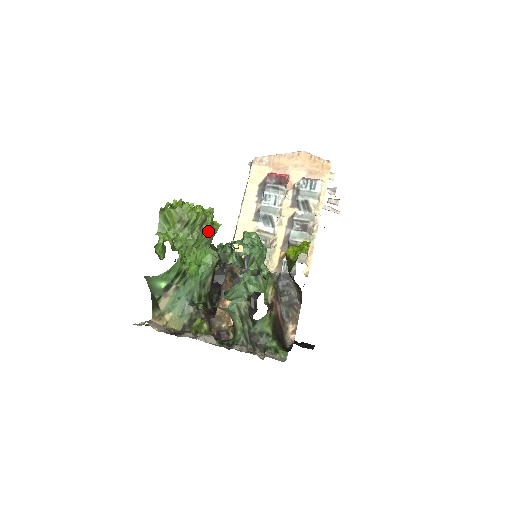
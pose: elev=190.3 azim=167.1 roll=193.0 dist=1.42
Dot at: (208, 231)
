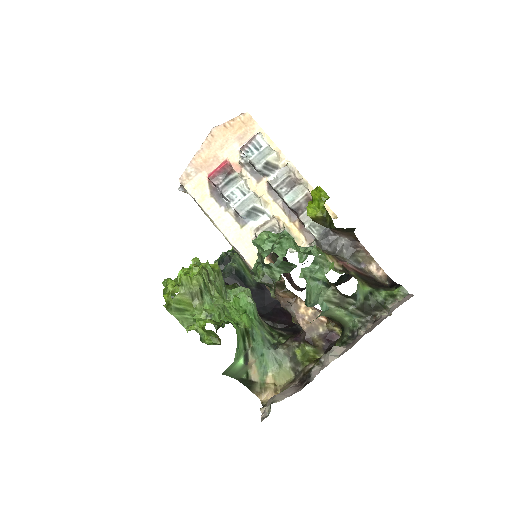
Dot at: (217, 279)
